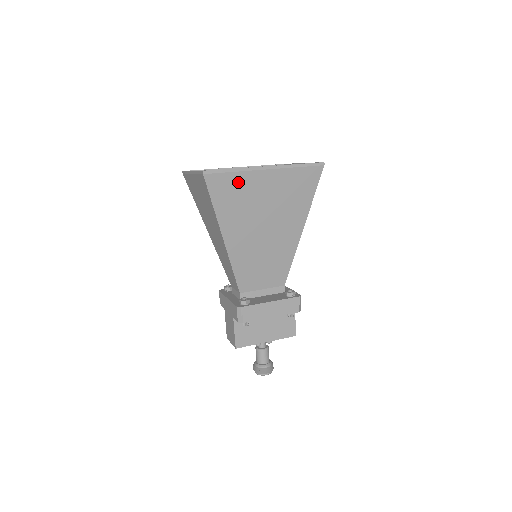
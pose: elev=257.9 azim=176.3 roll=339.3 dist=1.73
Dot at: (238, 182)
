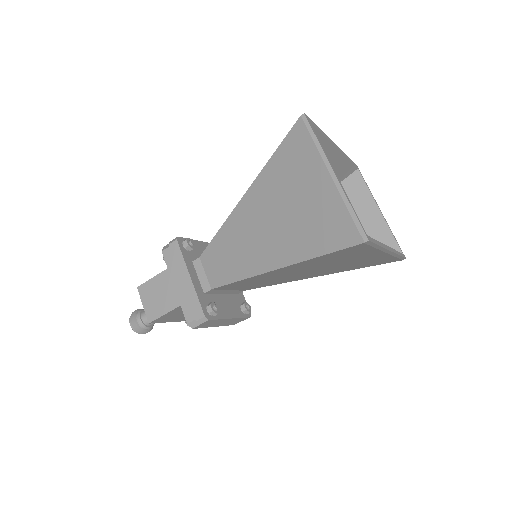
Dot at: (362, 252)
